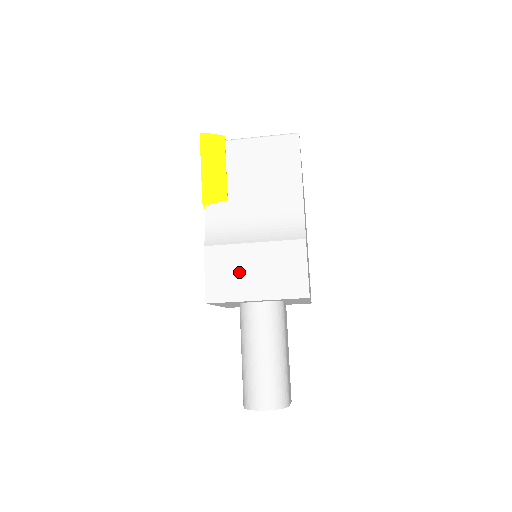
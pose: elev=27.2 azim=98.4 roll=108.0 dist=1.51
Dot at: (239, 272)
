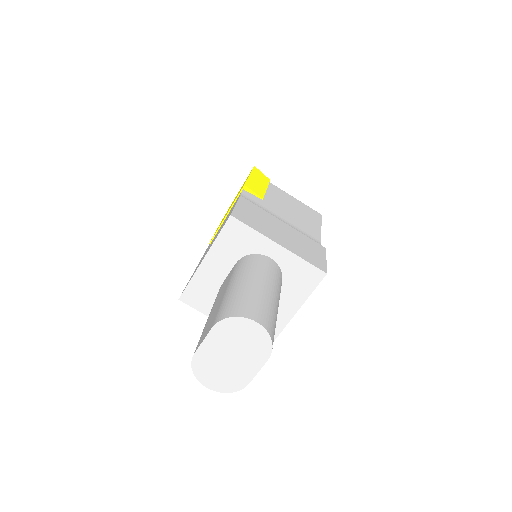
Dot at: (267, 224)
